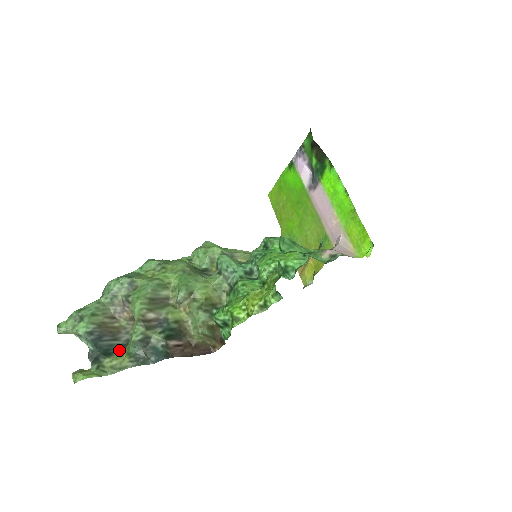
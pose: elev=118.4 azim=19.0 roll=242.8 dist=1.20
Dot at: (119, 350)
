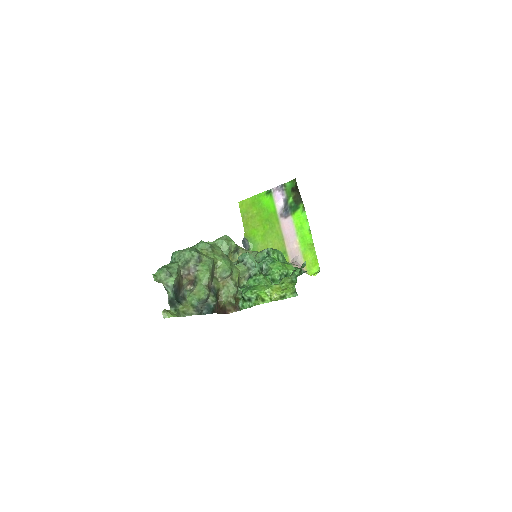
Dot at: (183, 301)
